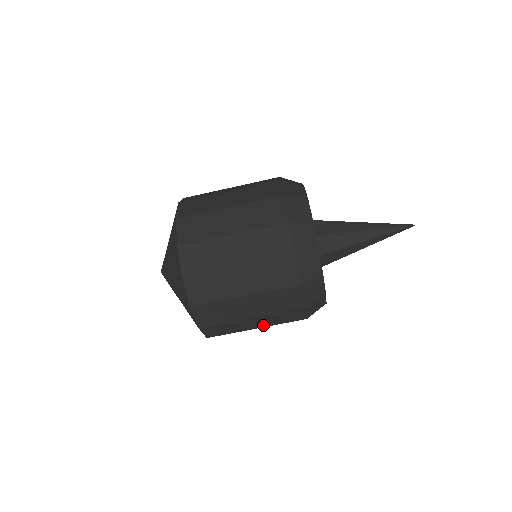
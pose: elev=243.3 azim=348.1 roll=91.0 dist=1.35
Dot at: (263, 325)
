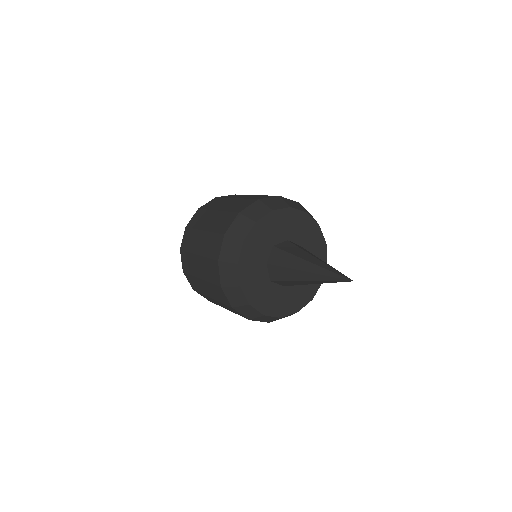
Dot at: occluded
